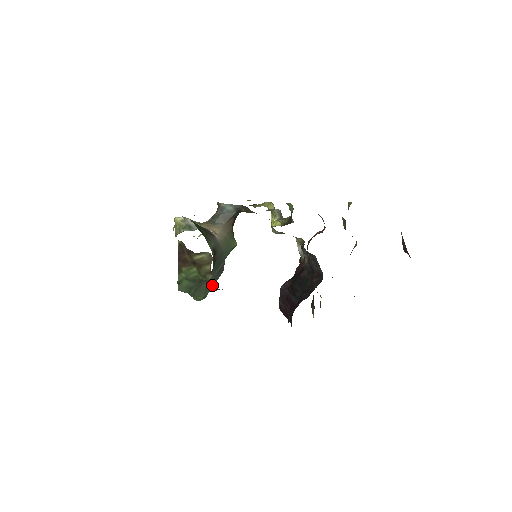
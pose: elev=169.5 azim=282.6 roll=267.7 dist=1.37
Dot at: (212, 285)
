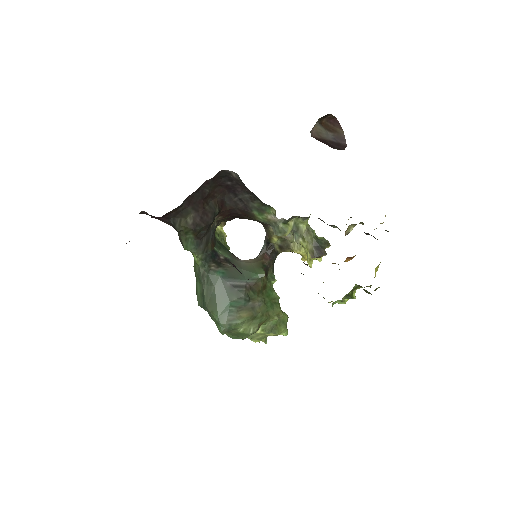
Dot at: (178, 235)
